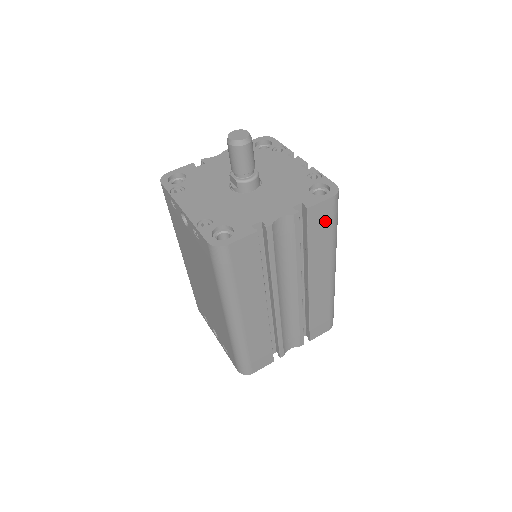
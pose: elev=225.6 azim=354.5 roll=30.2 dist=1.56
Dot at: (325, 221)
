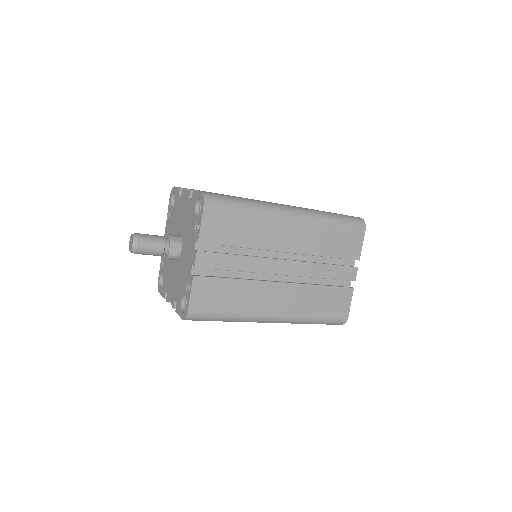
Dot at: occluded
